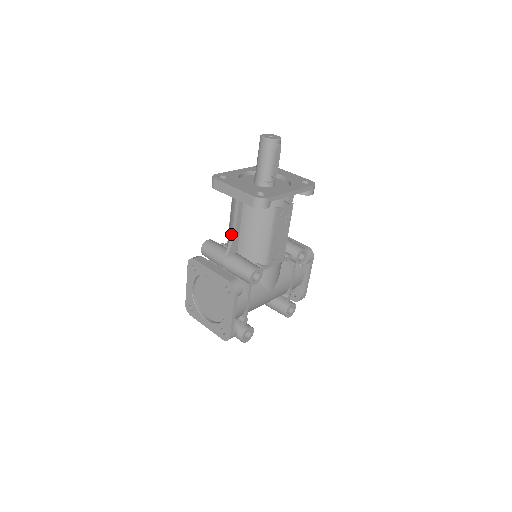
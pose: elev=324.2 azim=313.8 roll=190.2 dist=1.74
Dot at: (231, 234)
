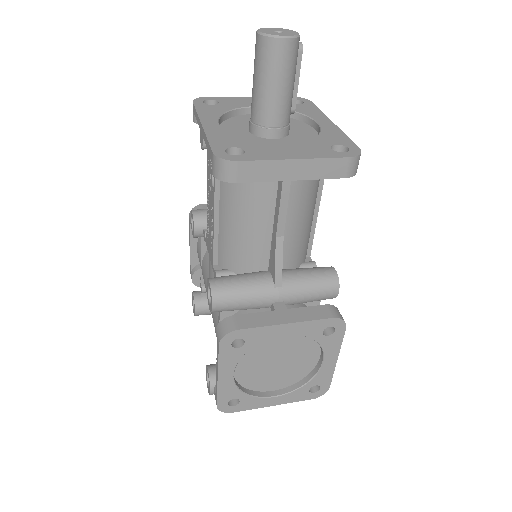
Dot at: (275, 246)
